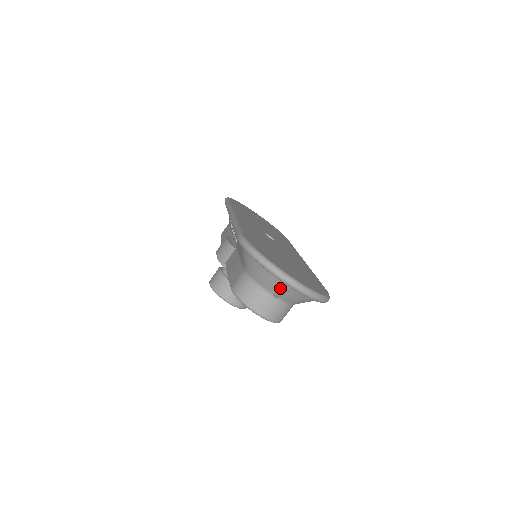
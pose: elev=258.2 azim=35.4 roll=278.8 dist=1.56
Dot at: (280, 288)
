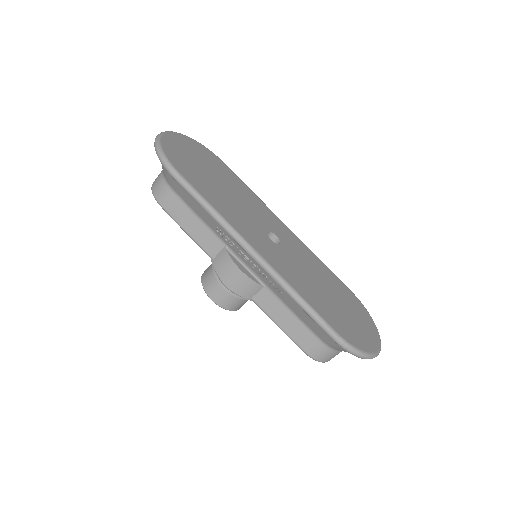
Dot at: occluded
